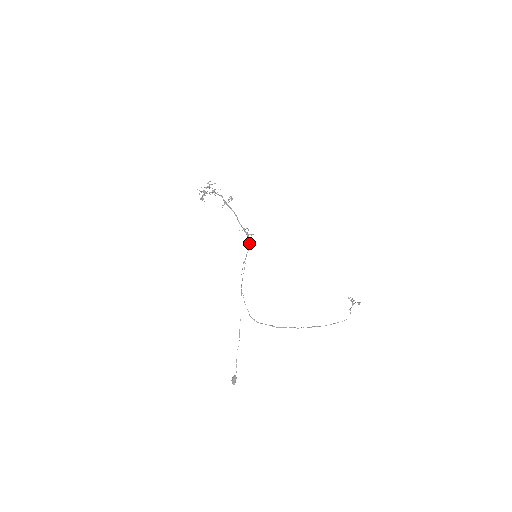
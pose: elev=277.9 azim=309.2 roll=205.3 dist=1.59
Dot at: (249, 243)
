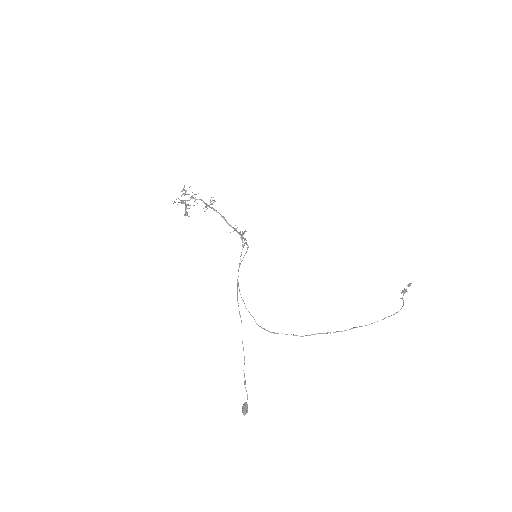
Dot at: (244, 243)
